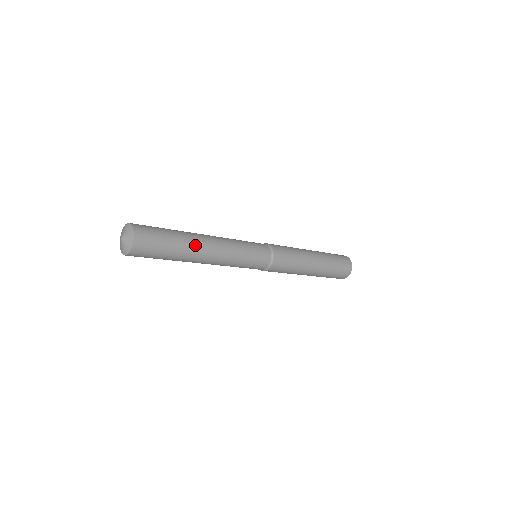
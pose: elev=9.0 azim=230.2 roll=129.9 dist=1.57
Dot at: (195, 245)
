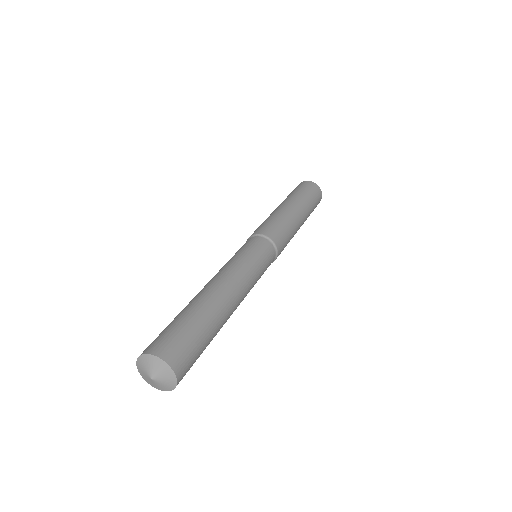
Dot at: (218, 305)
